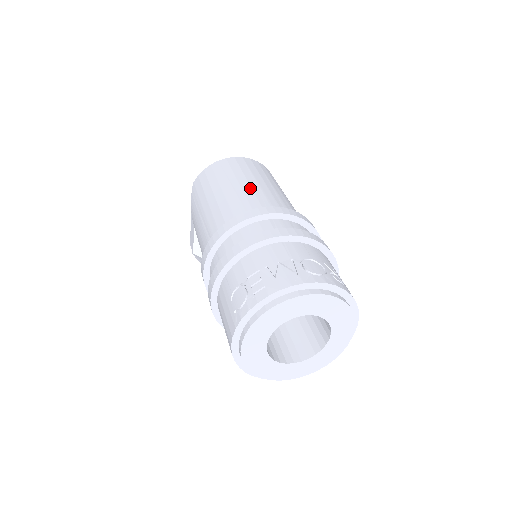
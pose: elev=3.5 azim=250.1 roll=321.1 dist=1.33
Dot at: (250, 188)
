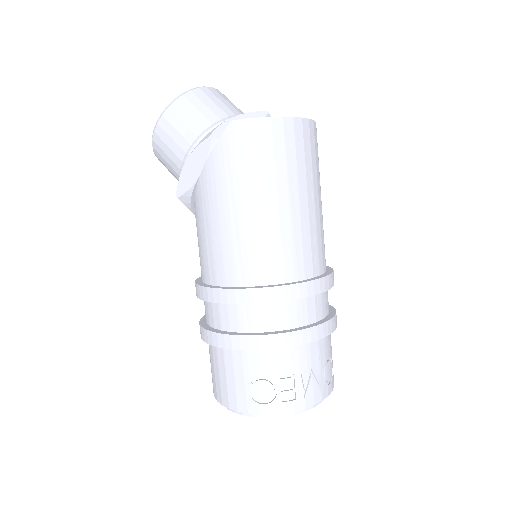
Dot at: (308, 218)
